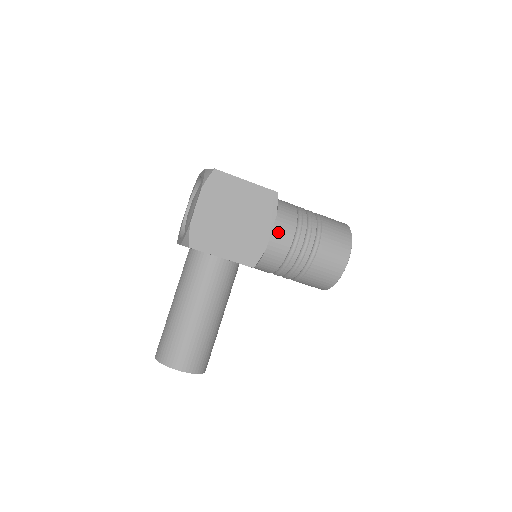
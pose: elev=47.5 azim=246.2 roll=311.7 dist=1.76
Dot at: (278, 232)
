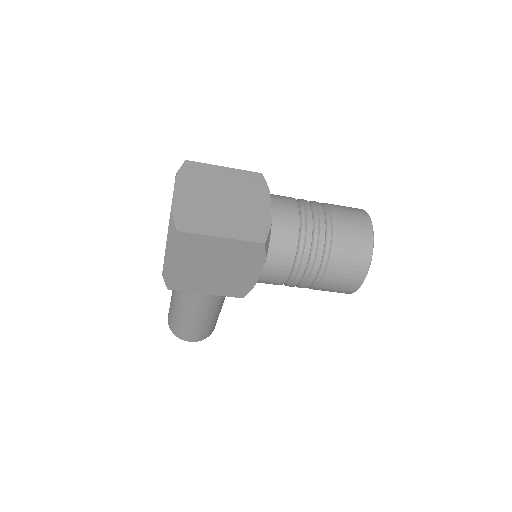
Dot at: (268, 273)
